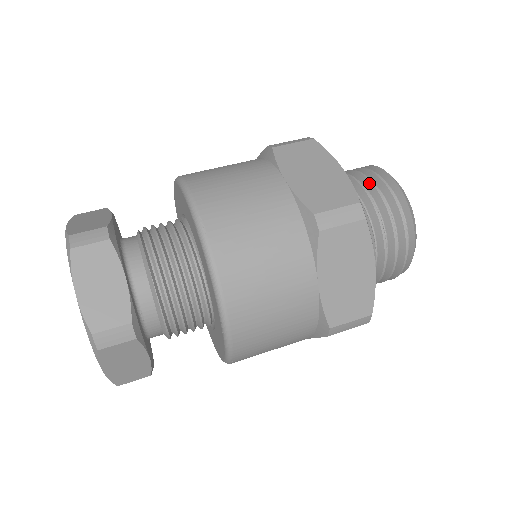
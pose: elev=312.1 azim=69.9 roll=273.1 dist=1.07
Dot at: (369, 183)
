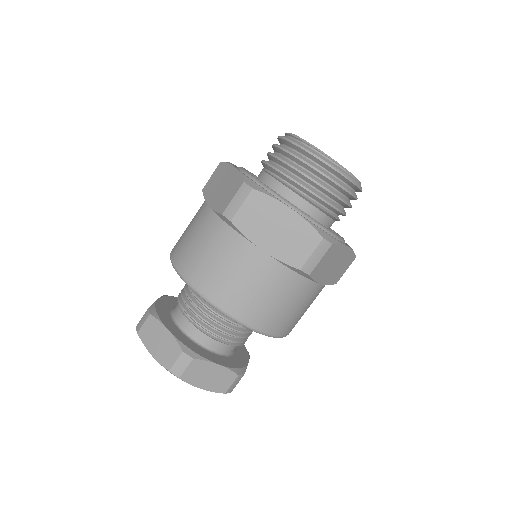
Dot at: (345, 205)
